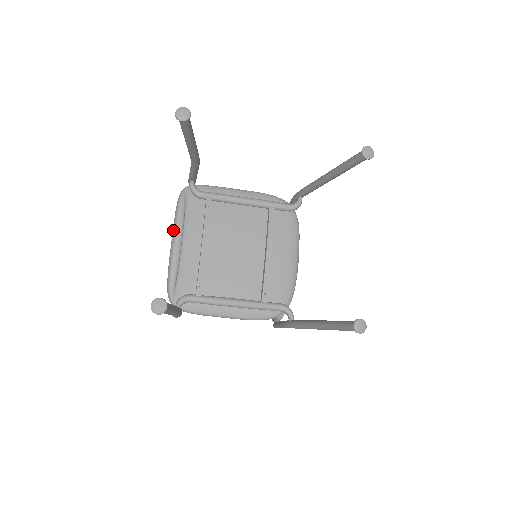
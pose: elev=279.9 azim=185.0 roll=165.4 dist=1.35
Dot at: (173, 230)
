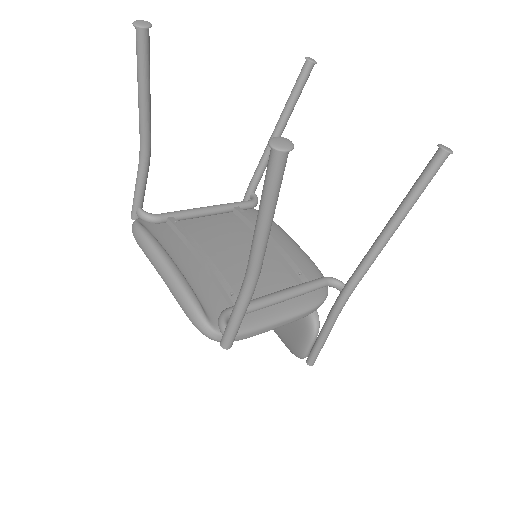
Dot at: (153, 257)
